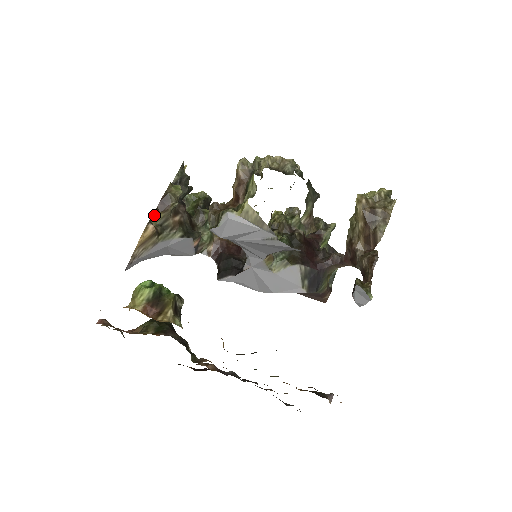
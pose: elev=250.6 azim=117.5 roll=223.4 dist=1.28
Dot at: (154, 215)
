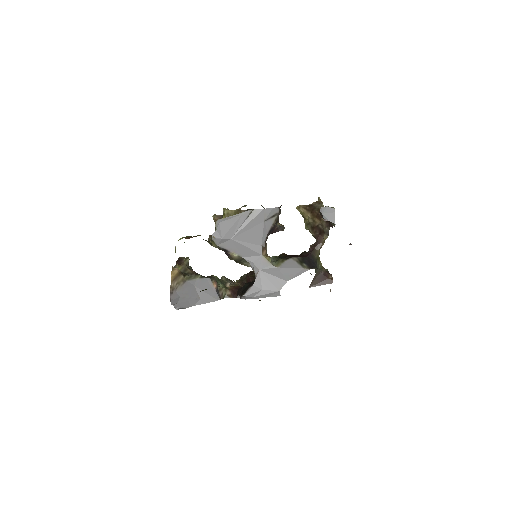
Dot at: (175, 267)
